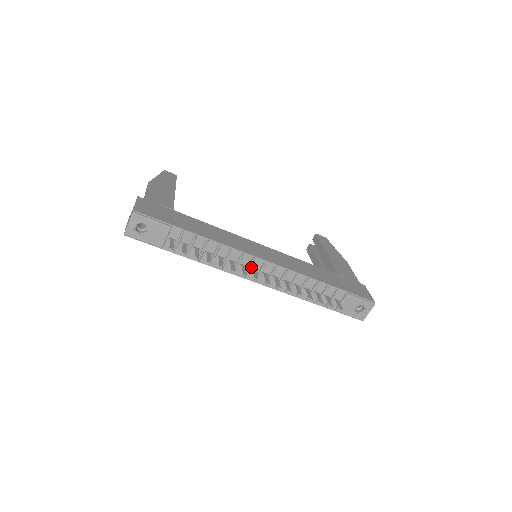
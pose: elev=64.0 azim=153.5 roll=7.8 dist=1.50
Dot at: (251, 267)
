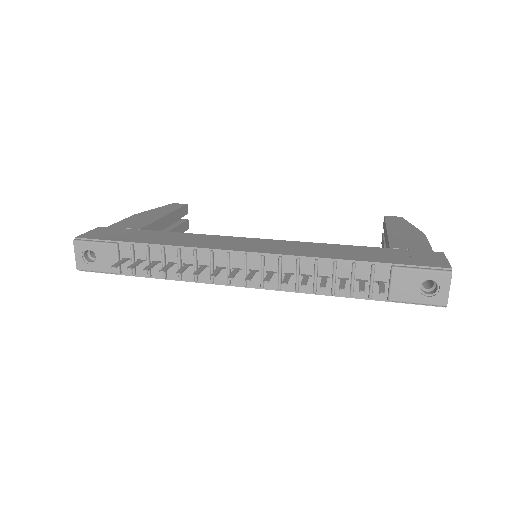
Dot at: (232, 267)
